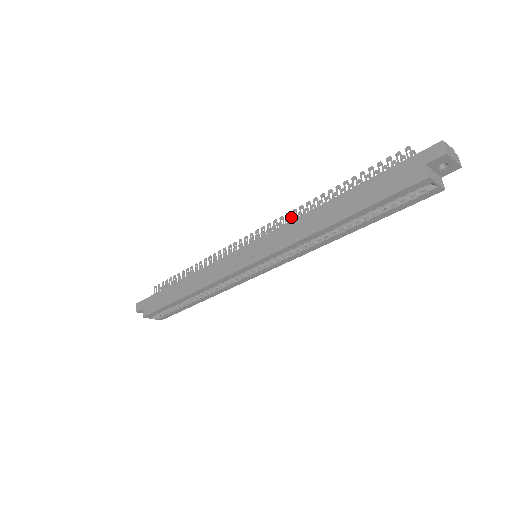
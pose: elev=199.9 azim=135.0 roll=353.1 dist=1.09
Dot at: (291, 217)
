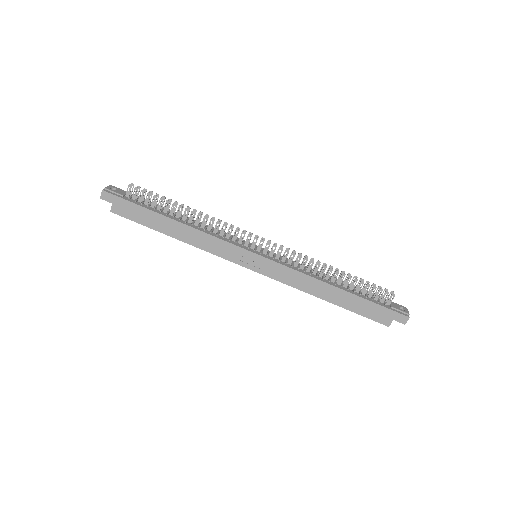
Dot at: (299, 254)
